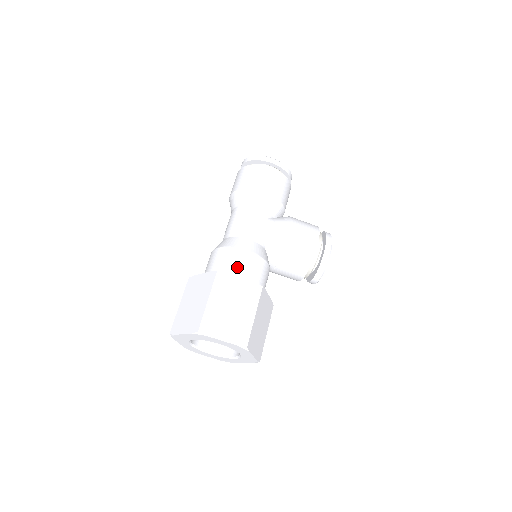
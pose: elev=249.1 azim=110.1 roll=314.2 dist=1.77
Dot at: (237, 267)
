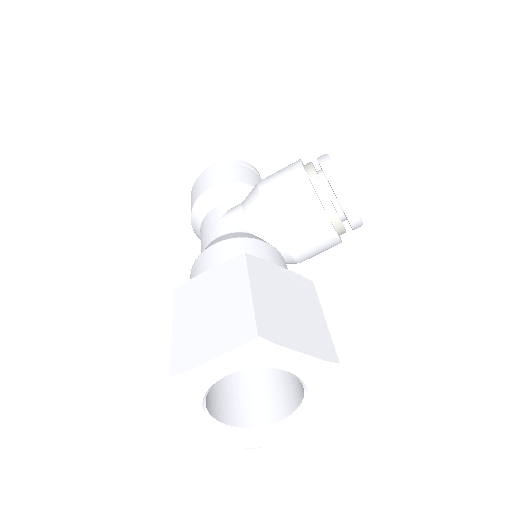
Dot at: (208, 269)
